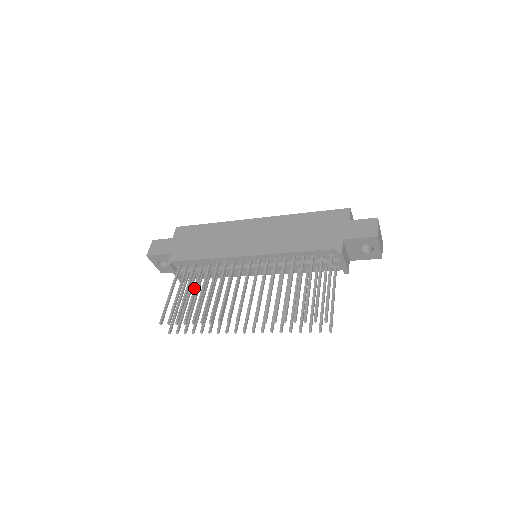
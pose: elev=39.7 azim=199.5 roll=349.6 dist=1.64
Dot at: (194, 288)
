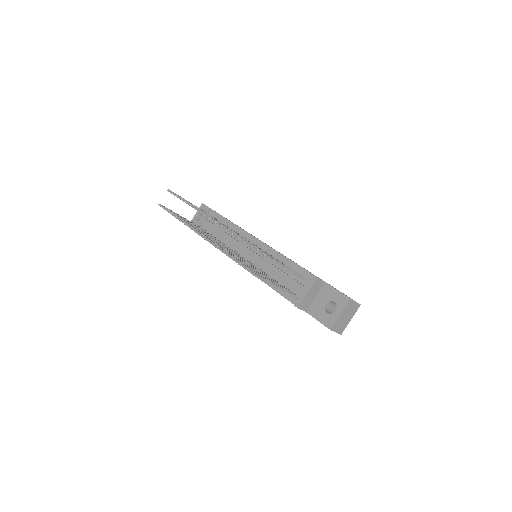
Dot at: occluded
